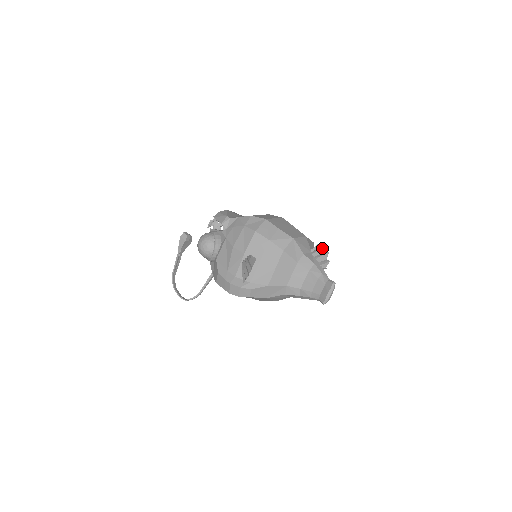
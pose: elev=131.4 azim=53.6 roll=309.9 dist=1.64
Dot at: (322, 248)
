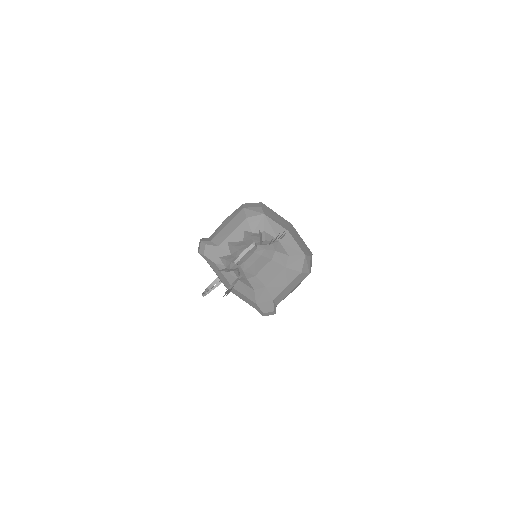
Dot at: occluded
